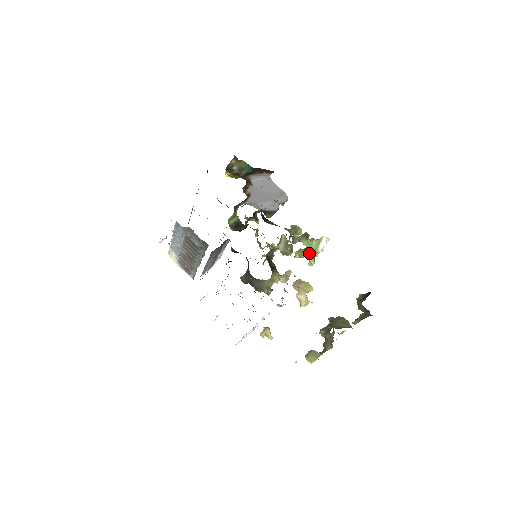
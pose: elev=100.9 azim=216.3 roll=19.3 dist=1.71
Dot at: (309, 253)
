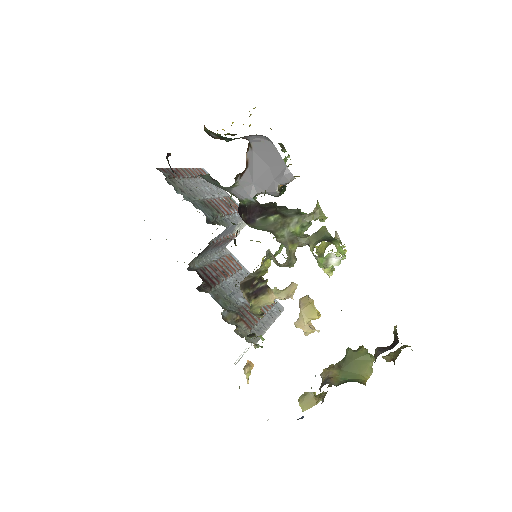
Dot at: (319, 265)
